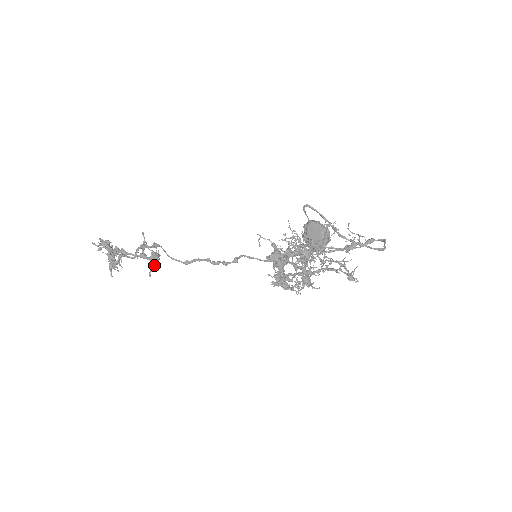
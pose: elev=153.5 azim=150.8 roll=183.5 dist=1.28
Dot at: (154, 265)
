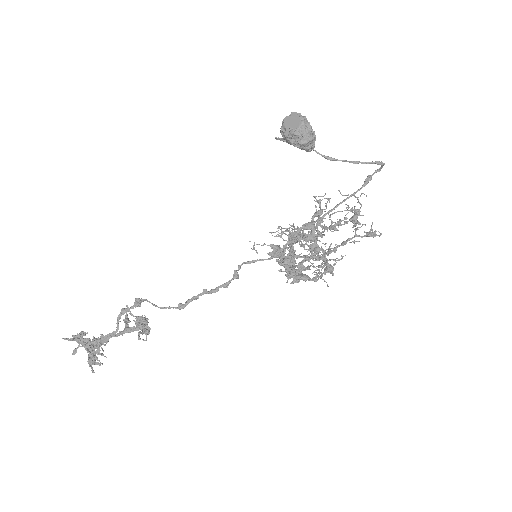
Dot at: (143, 330)
